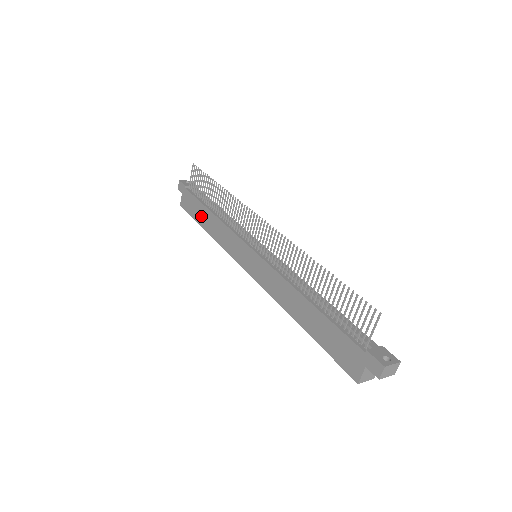
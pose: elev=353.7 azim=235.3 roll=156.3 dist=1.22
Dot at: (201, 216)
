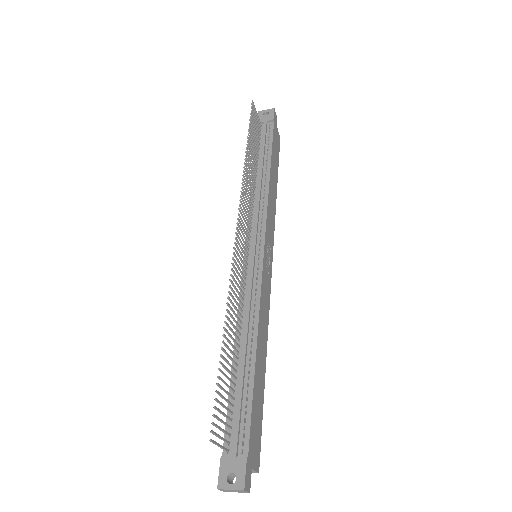
Dot at: occluded
